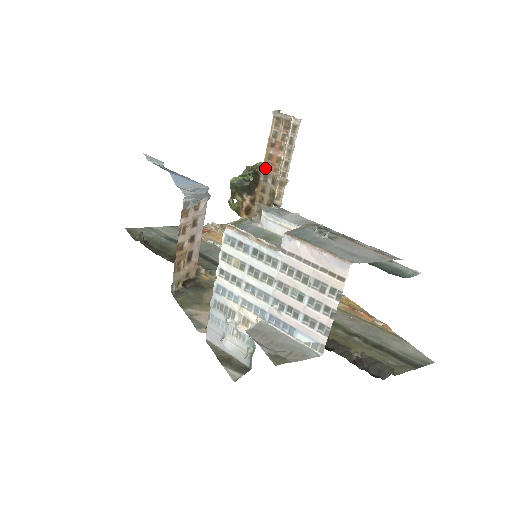
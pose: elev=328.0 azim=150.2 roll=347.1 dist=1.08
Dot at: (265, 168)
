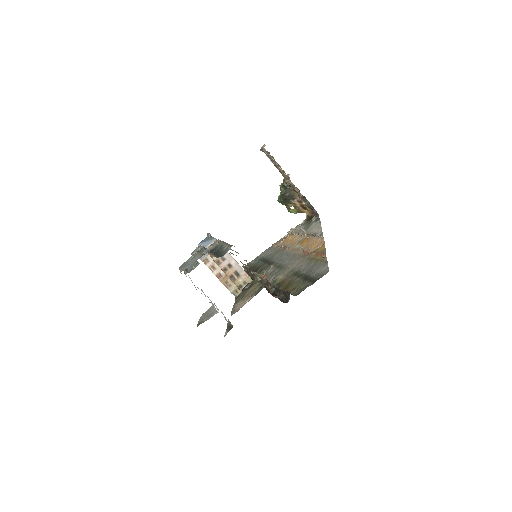
Dot at: (286, 179)
